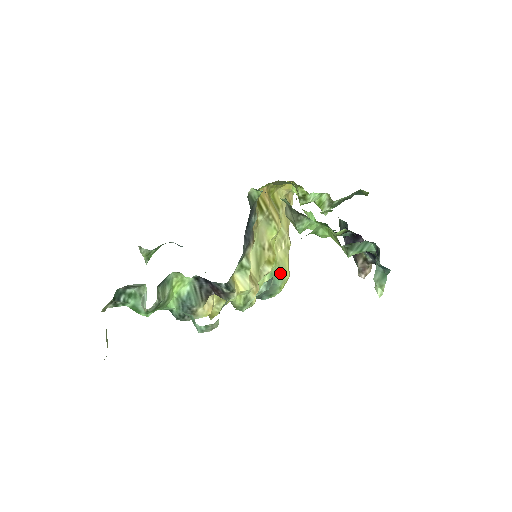
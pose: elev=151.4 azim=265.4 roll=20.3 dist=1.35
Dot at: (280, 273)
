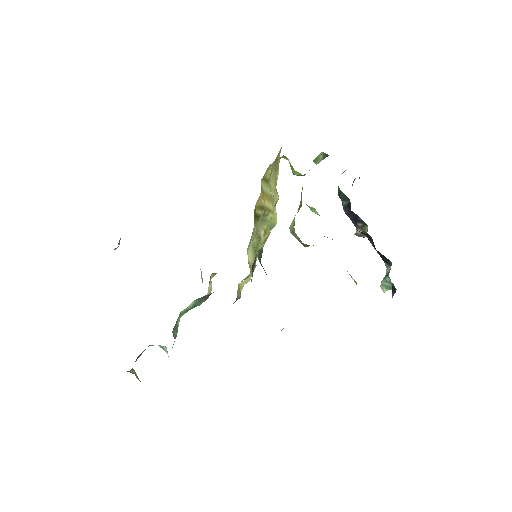
Dot at: (270, 226)
